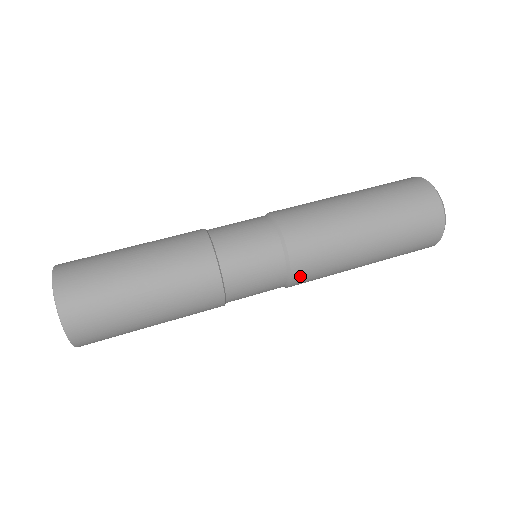
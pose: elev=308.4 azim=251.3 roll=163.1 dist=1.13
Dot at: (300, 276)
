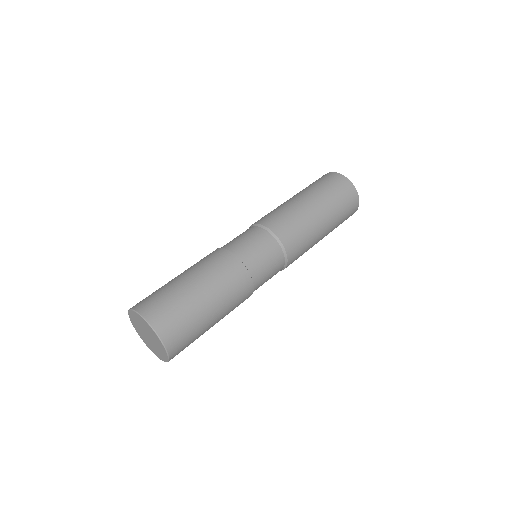
Dot at: (285, 238)
